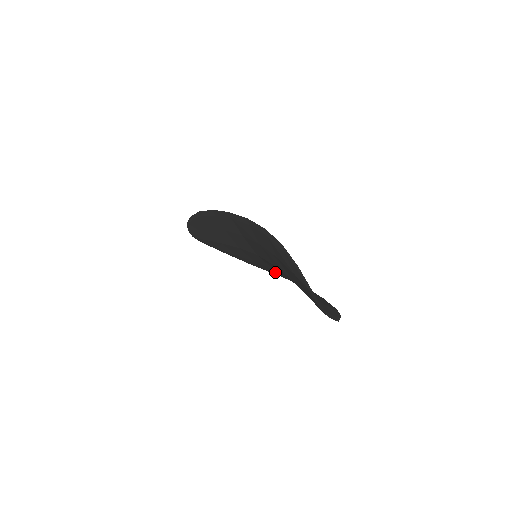
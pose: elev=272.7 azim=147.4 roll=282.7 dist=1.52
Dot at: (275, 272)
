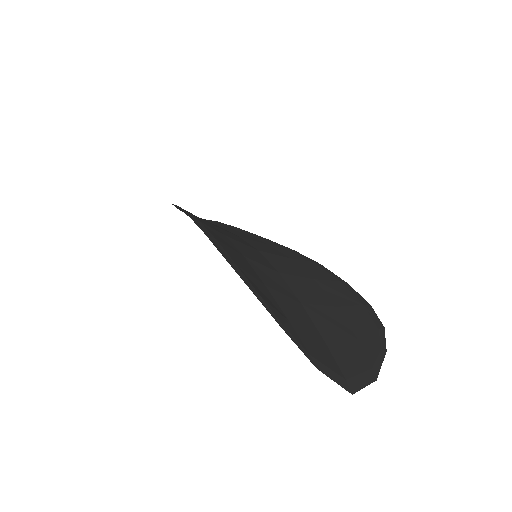
Dot at: occluded
